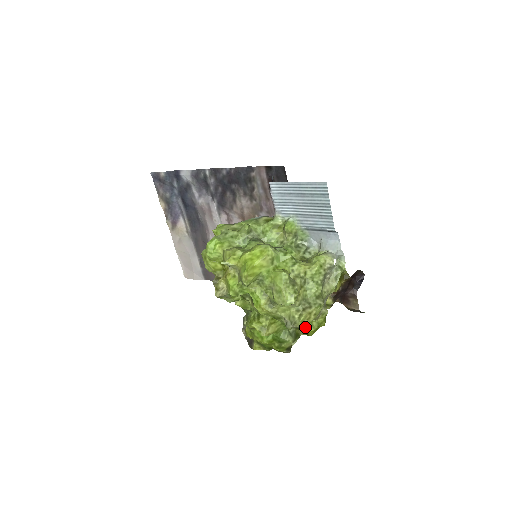
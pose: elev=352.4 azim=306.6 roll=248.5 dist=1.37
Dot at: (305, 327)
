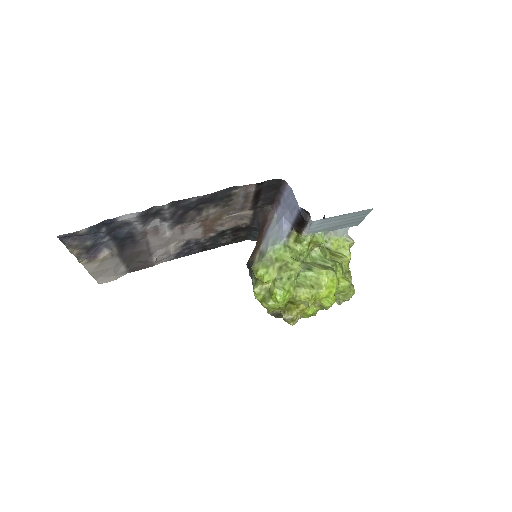
Dot at: occluded
